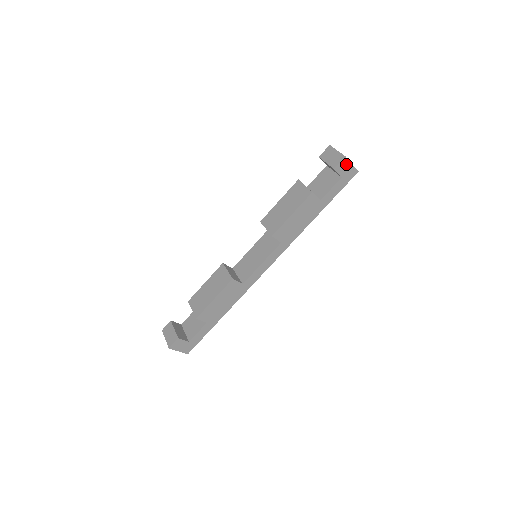
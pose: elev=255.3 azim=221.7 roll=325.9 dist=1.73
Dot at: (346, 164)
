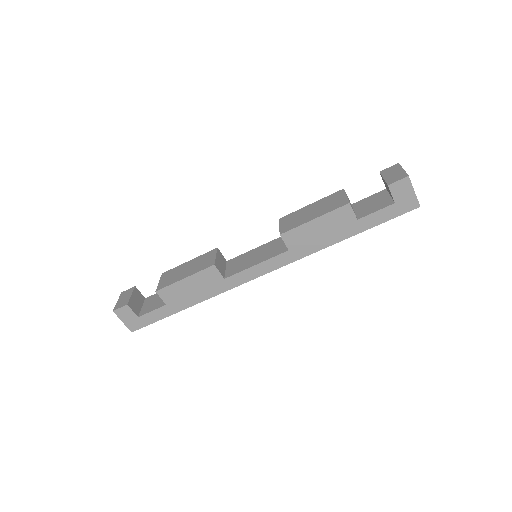
Dot at: (406, 187)
